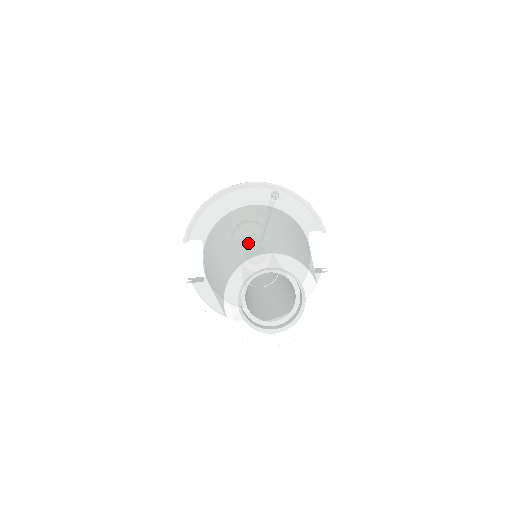
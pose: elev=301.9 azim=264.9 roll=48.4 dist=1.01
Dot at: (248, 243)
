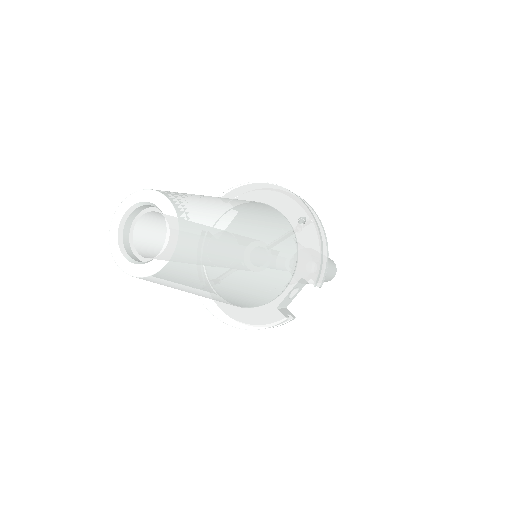
Dot at: (187, 194)
